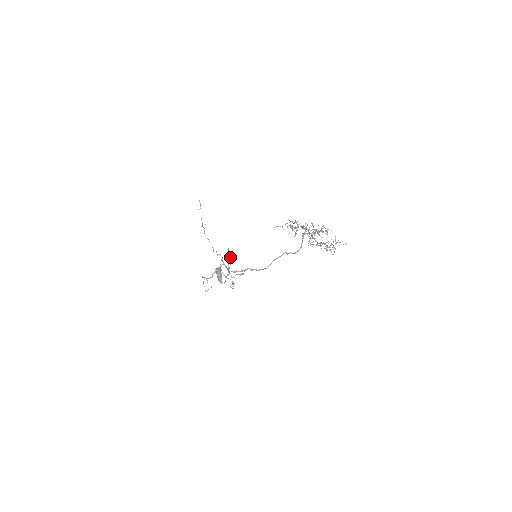
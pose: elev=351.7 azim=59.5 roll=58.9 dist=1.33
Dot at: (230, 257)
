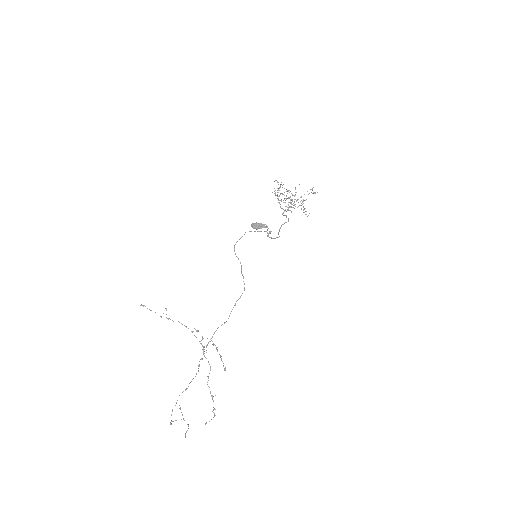
Dot at: (238, 259)
